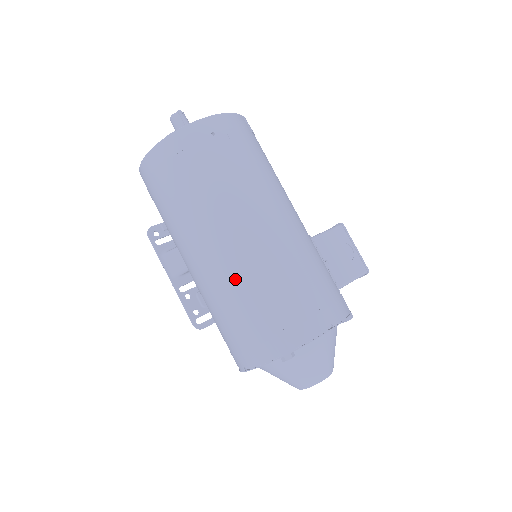
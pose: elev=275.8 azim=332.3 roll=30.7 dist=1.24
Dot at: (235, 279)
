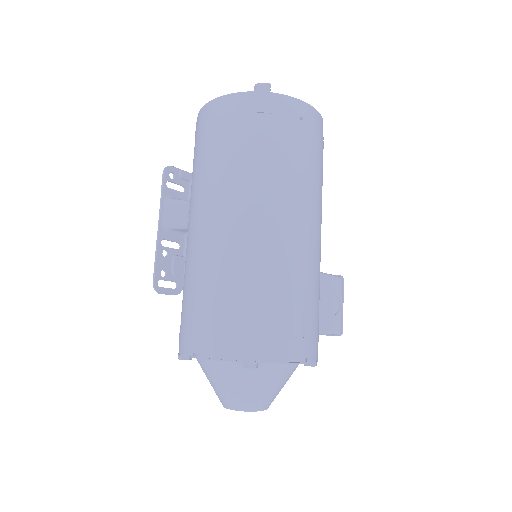
Dot at: (245, 259)
